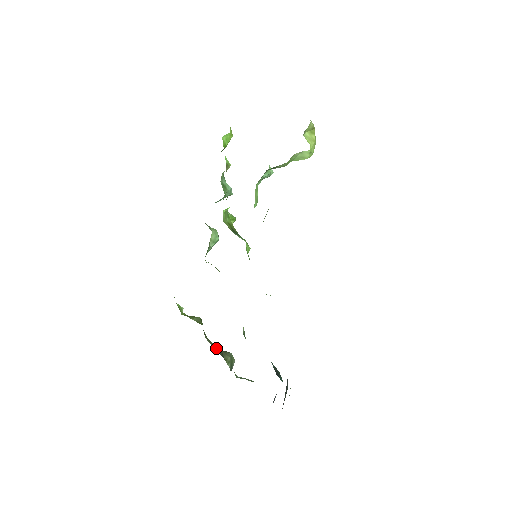
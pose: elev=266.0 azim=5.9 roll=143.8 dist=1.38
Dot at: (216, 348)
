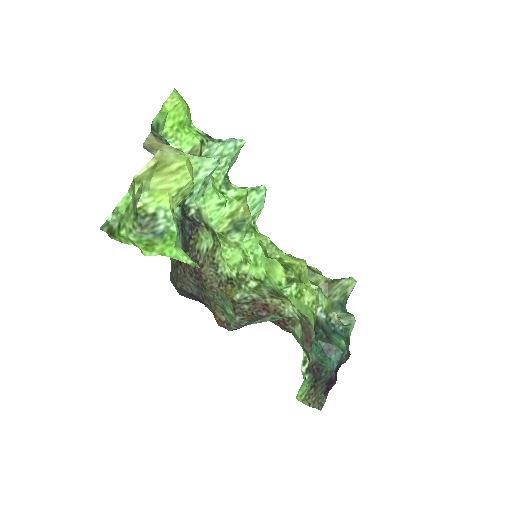
Dot at: occluded
